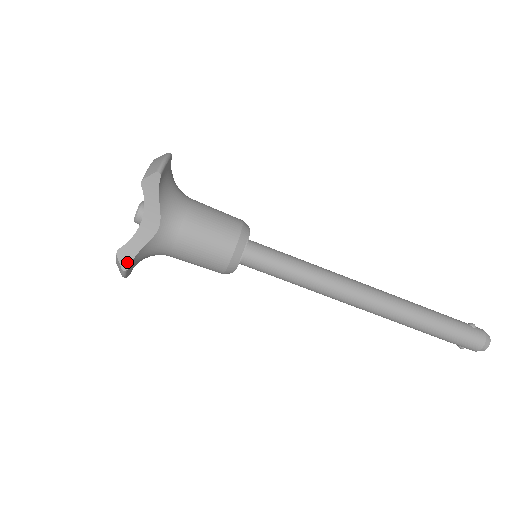
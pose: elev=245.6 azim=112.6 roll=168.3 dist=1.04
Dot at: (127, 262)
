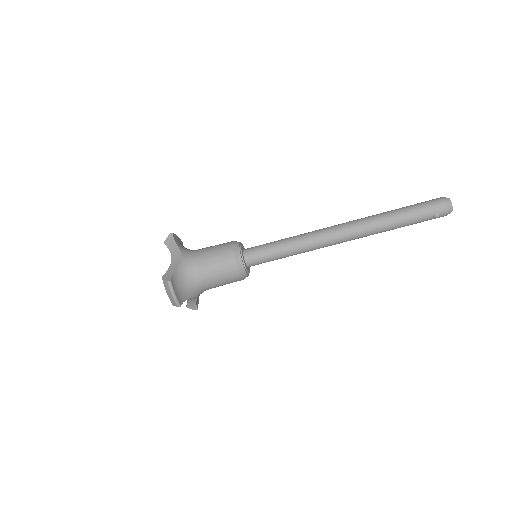
Dot at: (169, 278)
